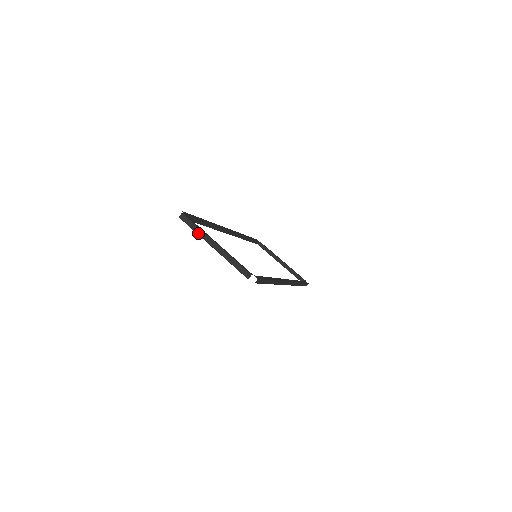
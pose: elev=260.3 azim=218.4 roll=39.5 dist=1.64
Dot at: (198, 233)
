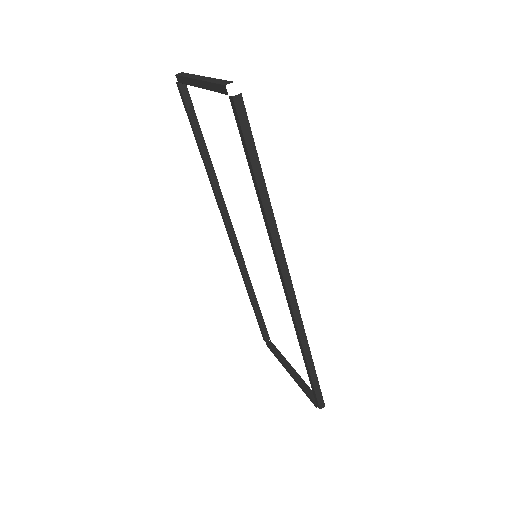
Dot at: (188, 76)
